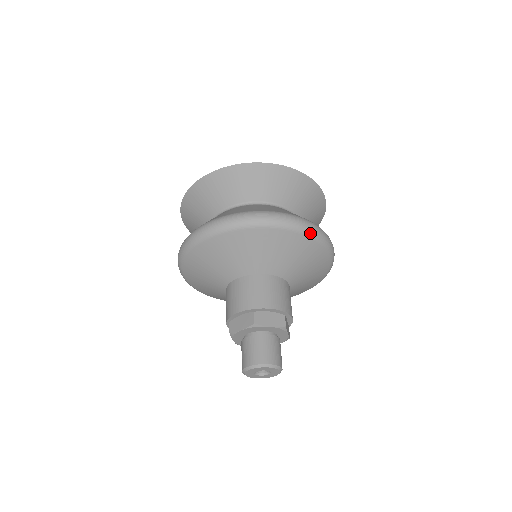
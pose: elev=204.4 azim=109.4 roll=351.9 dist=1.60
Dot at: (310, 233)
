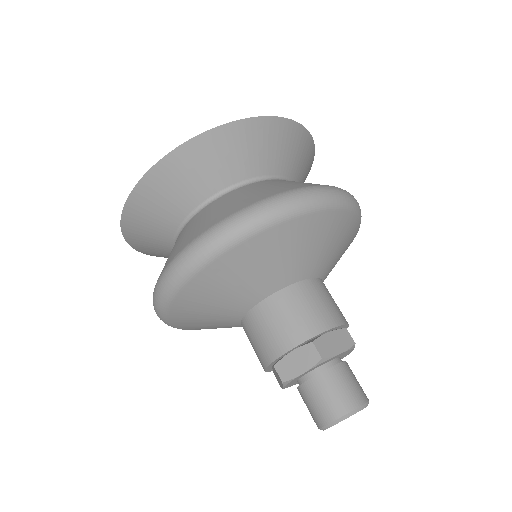
Dot at: (348, 205)
